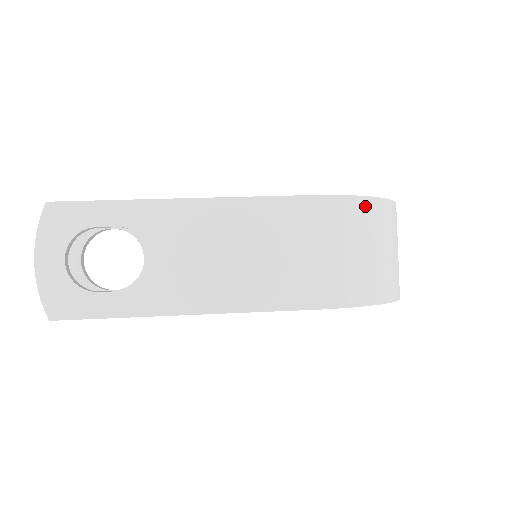
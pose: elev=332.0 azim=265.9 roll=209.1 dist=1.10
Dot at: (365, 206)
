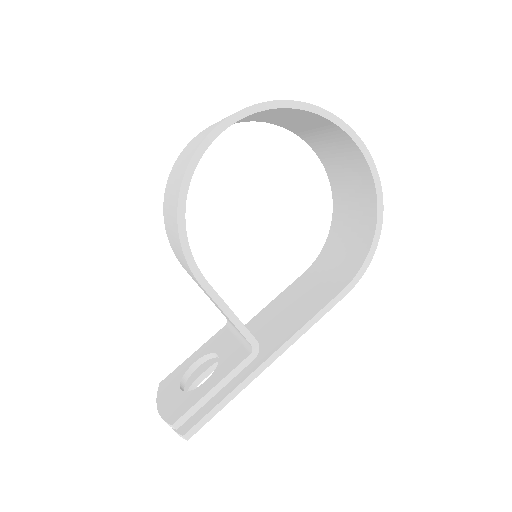
Dot at: occluded
